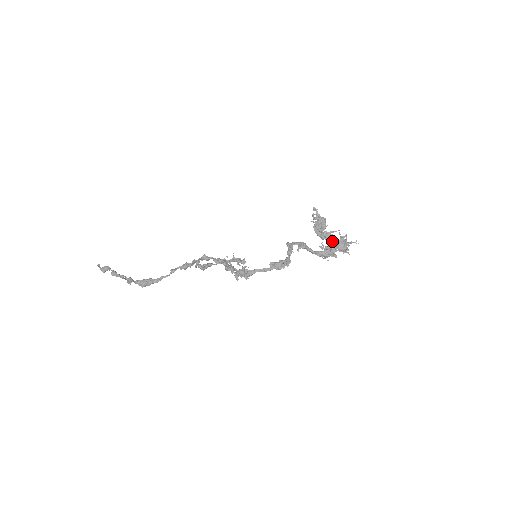
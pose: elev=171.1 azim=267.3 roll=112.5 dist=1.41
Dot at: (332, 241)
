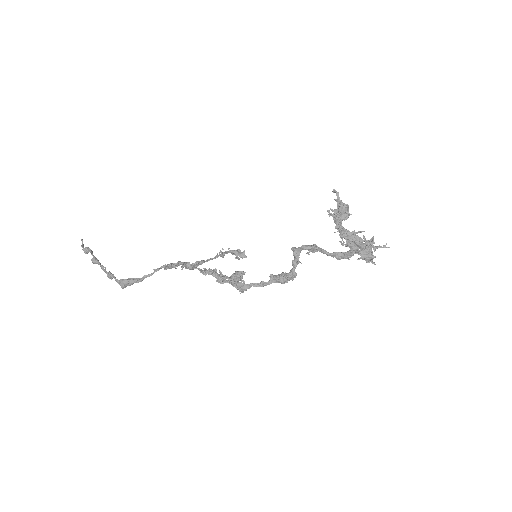
Dot at: (353, 244)
